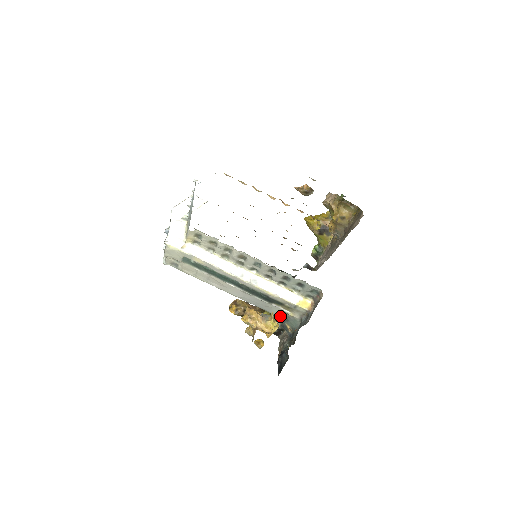
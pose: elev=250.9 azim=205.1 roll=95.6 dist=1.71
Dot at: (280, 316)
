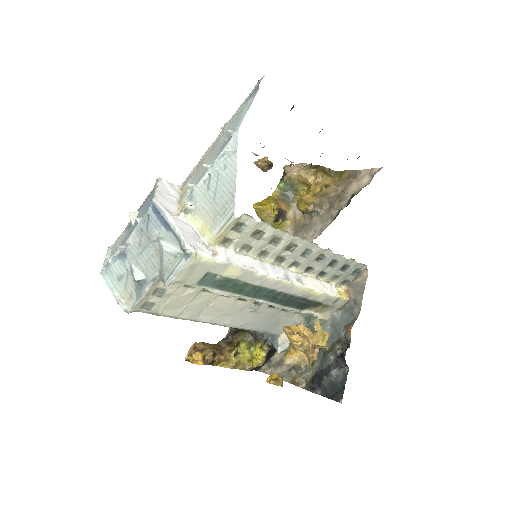
Dot at: occluded
